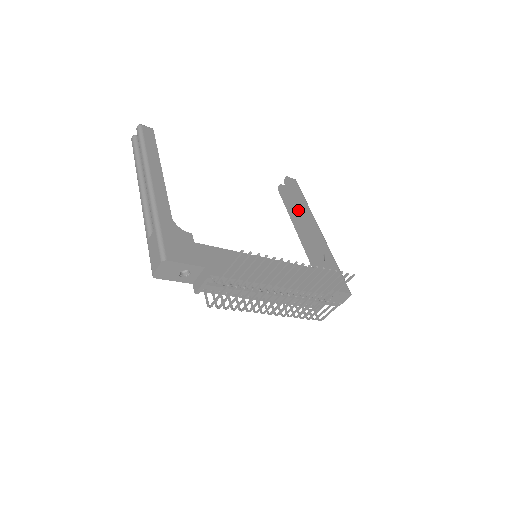
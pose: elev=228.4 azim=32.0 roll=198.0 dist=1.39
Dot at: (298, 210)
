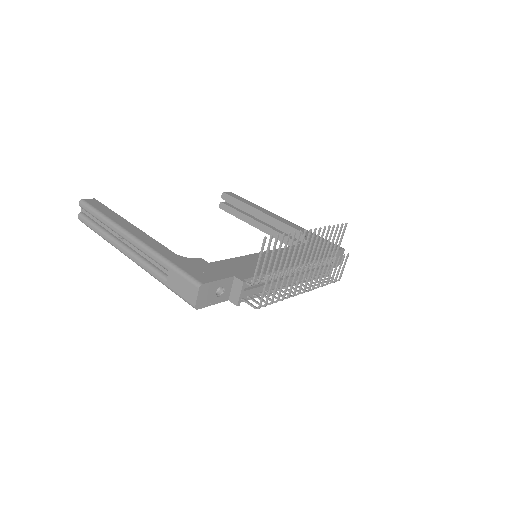
Dot at: (252, 213)
